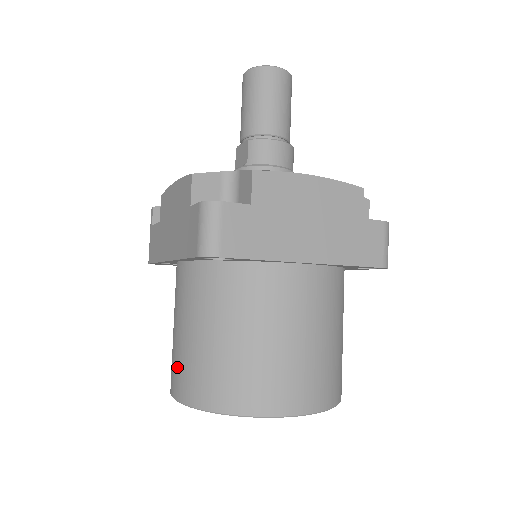
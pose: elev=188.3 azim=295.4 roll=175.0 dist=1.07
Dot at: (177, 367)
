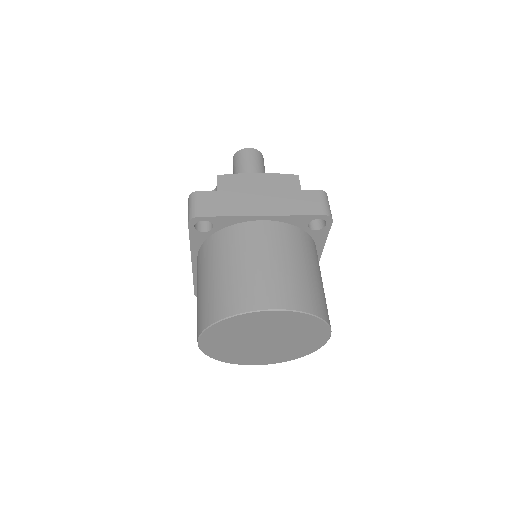
Dot at: (197, 319)
